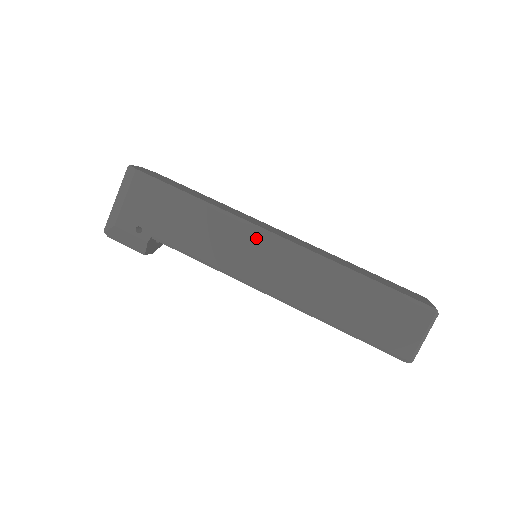
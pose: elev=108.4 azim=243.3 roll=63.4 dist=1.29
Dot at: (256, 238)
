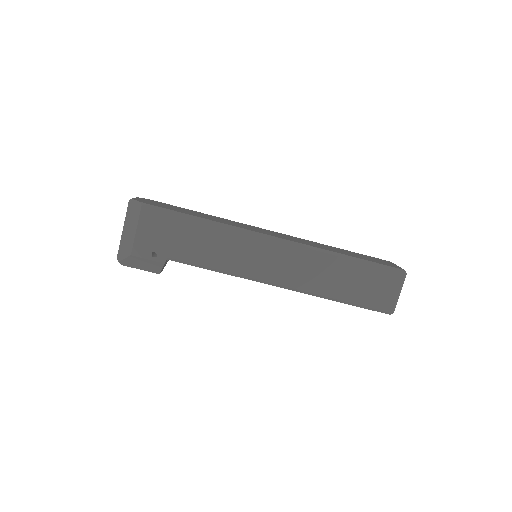
Dot at: (259, 243)
